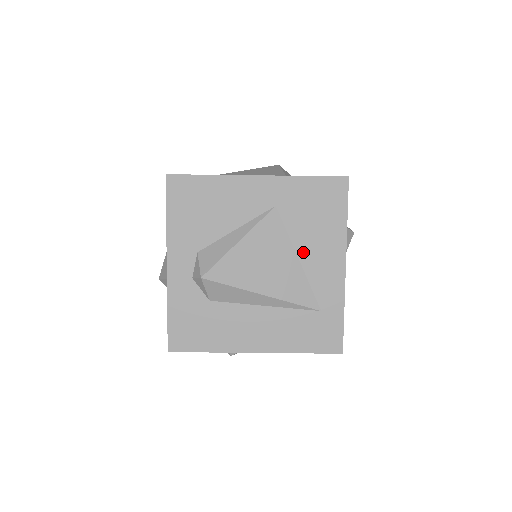
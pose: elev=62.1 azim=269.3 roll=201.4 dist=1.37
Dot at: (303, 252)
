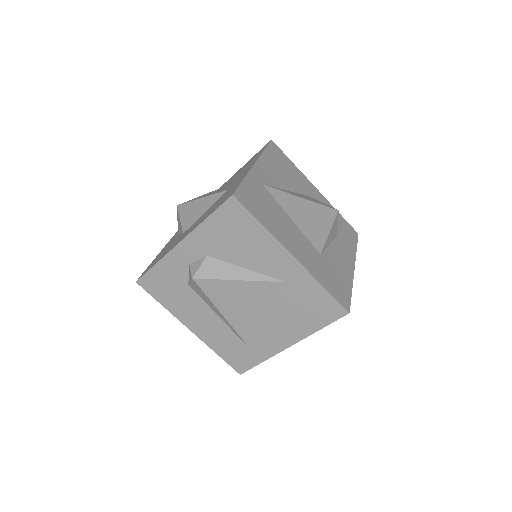
Dot at: (274, 318)
